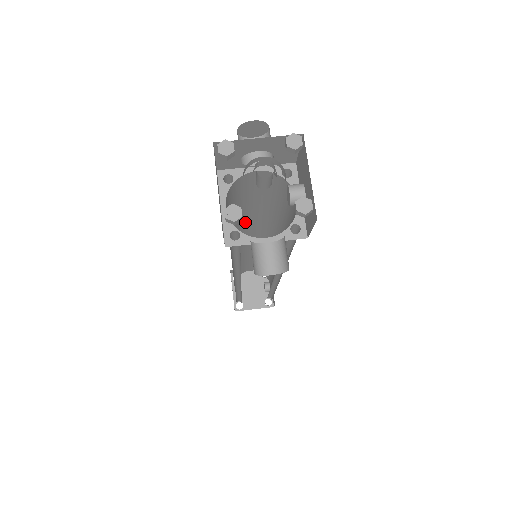
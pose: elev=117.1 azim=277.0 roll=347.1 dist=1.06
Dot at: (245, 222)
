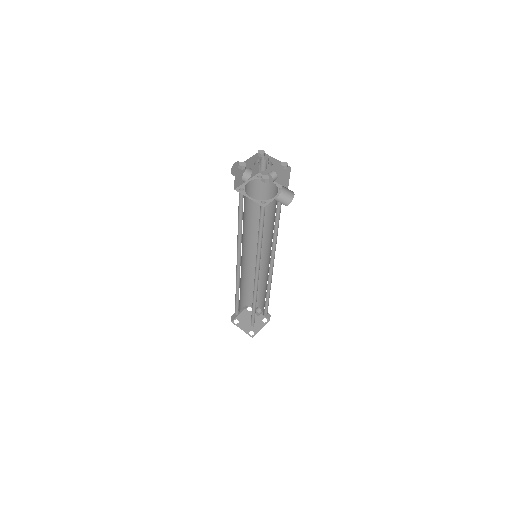
Dot at: (243, 236)
